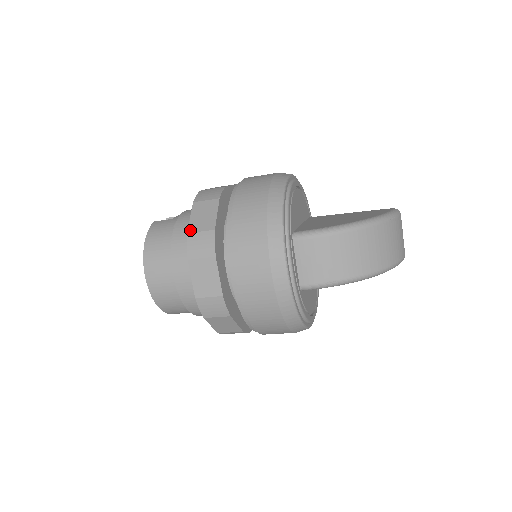
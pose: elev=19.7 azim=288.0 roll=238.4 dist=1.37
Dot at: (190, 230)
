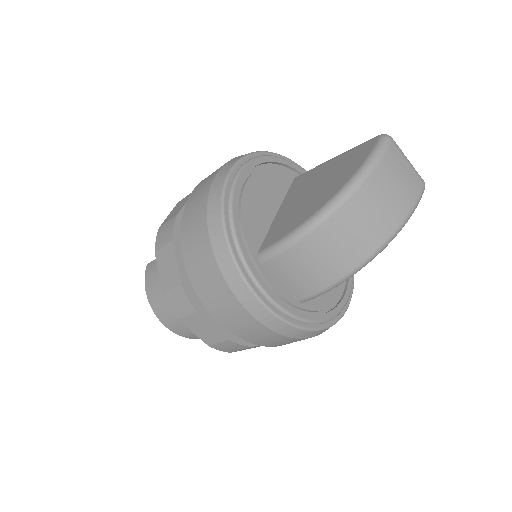
Dot at: (163, 289)
